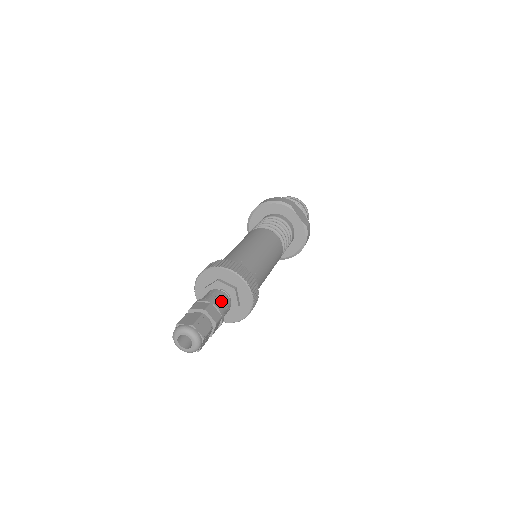
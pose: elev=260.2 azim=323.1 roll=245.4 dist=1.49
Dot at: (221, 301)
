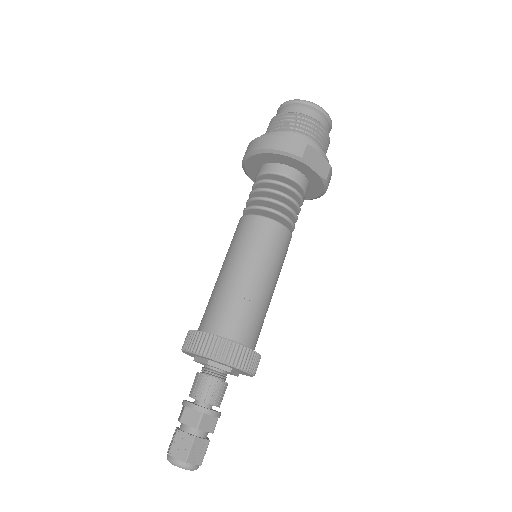
Dot at: (215, 396)
